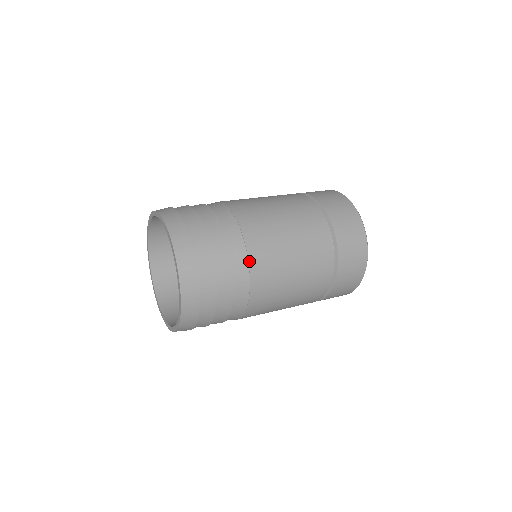
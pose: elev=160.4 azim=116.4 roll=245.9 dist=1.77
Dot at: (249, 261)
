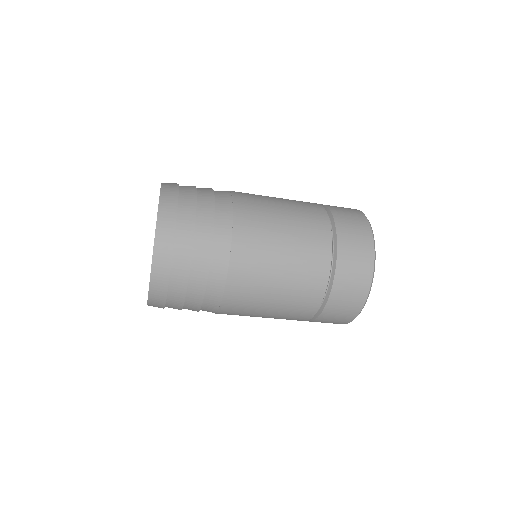
Dot at: (234, 221)
